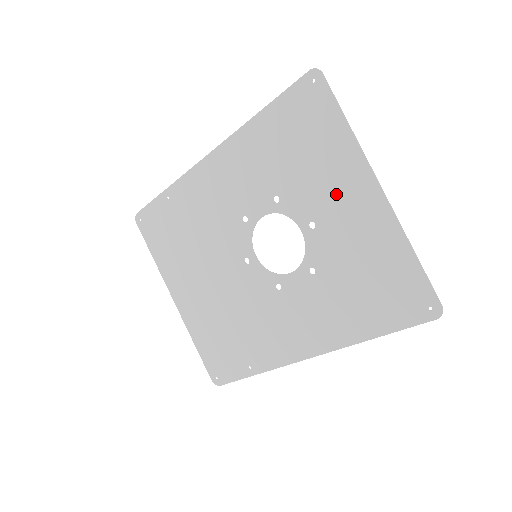
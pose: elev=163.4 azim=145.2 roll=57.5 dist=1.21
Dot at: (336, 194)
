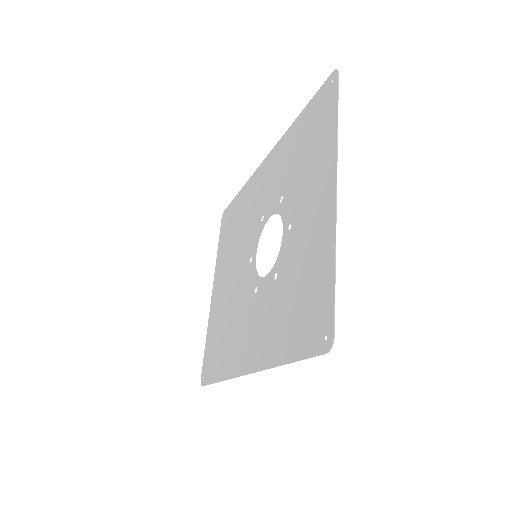
Dot at: (310, 194)
